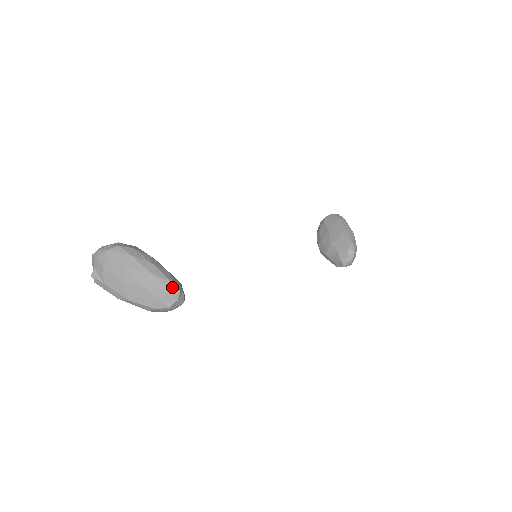
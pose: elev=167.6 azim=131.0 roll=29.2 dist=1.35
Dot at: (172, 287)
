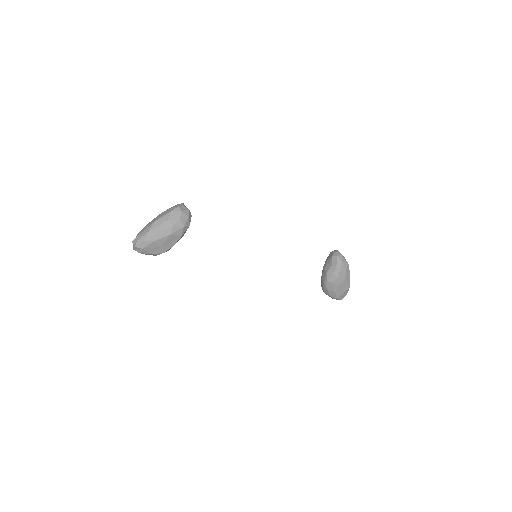
Dot at: occluded
